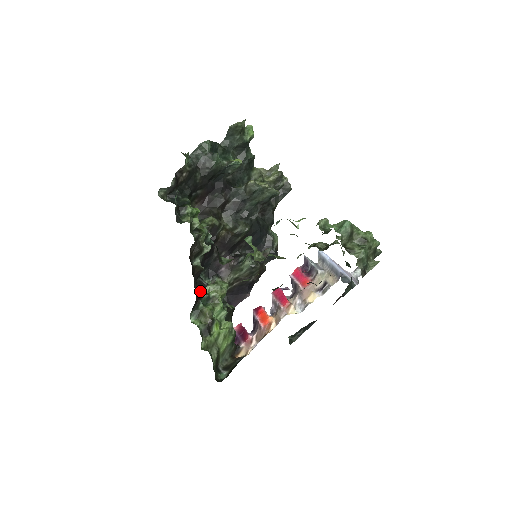
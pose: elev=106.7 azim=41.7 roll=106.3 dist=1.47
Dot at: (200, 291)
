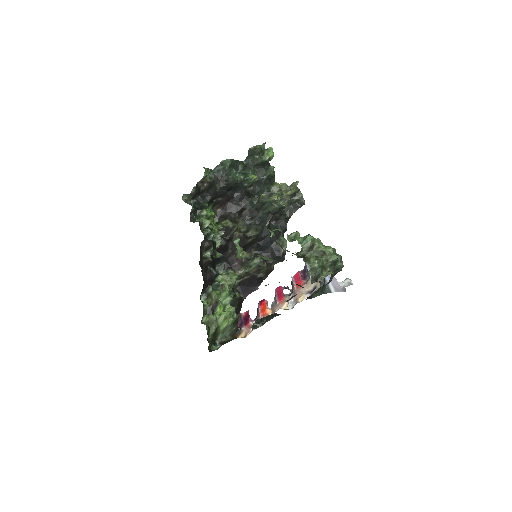
Dot at: (209, 278)
